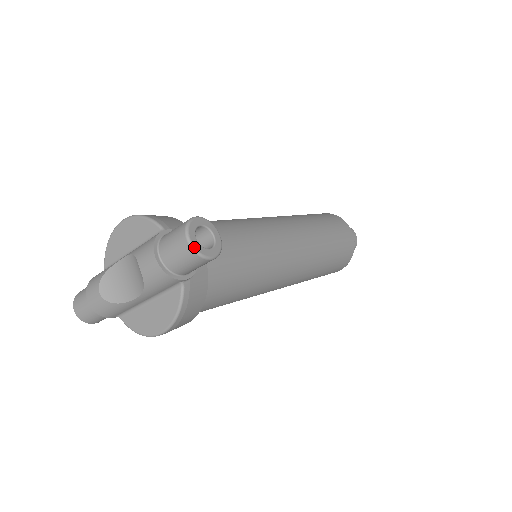
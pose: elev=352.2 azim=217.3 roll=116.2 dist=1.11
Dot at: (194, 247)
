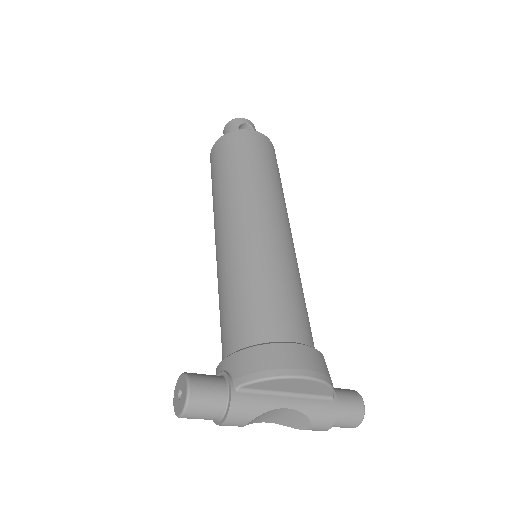
Dot at: (353, 427)
